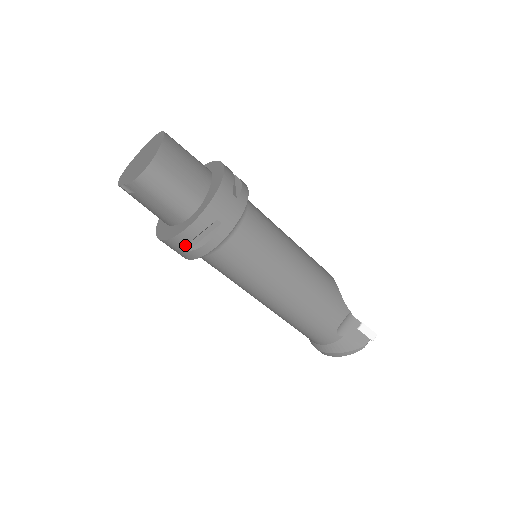
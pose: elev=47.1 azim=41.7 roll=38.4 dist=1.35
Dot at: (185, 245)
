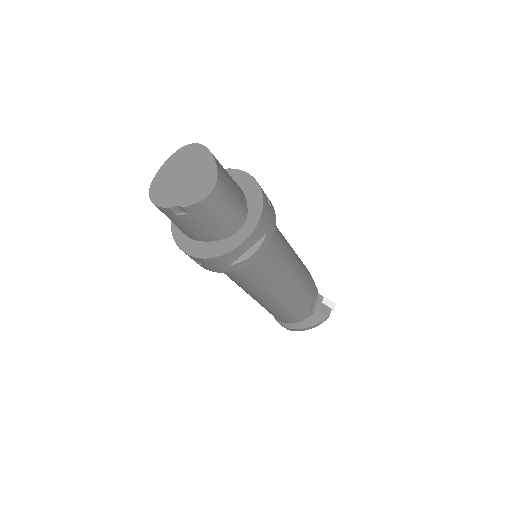
Dot at: (232, 260)
